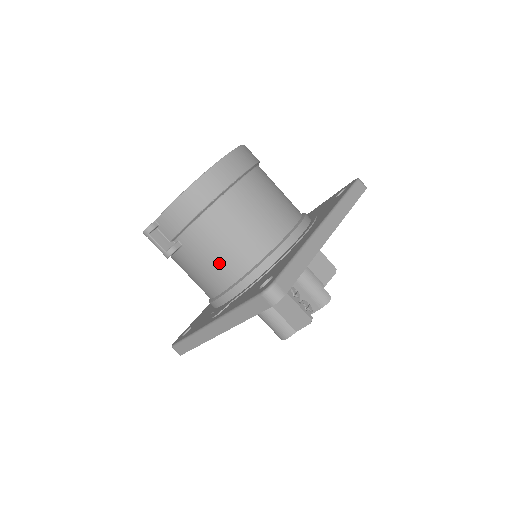
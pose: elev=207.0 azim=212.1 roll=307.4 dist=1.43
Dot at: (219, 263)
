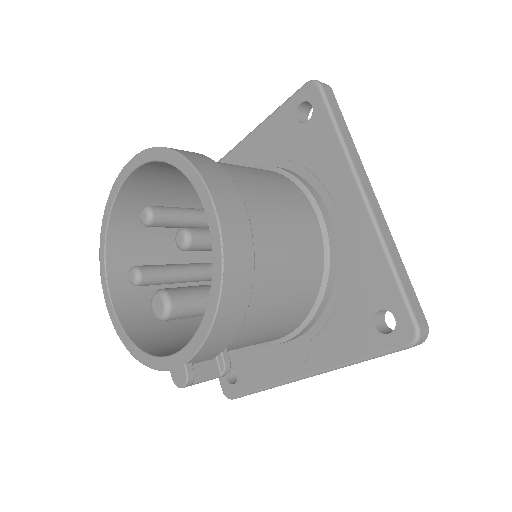
Dot at: (281, 326)
